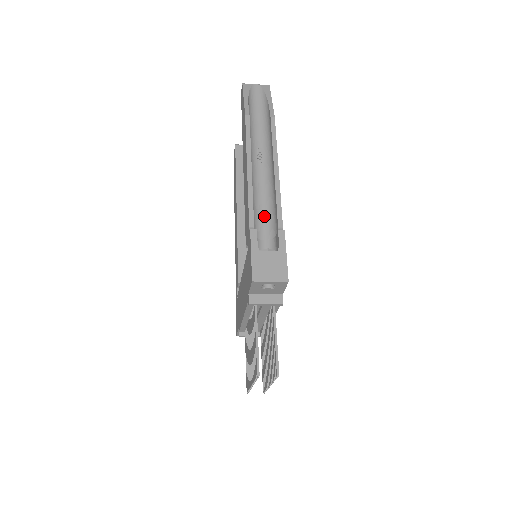
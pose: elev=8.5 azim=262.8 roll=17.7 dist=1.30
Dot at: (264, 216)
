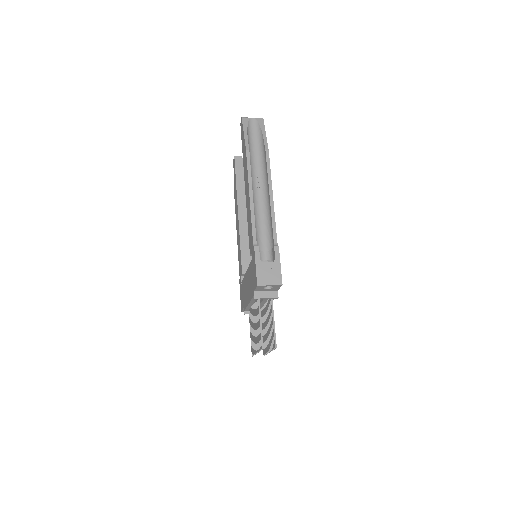
Dot at: (263, 232)
